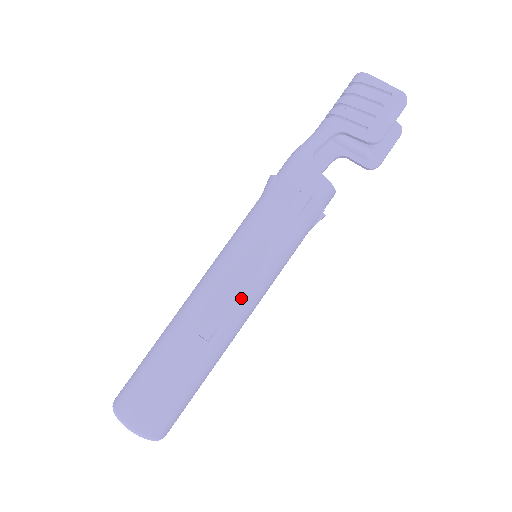
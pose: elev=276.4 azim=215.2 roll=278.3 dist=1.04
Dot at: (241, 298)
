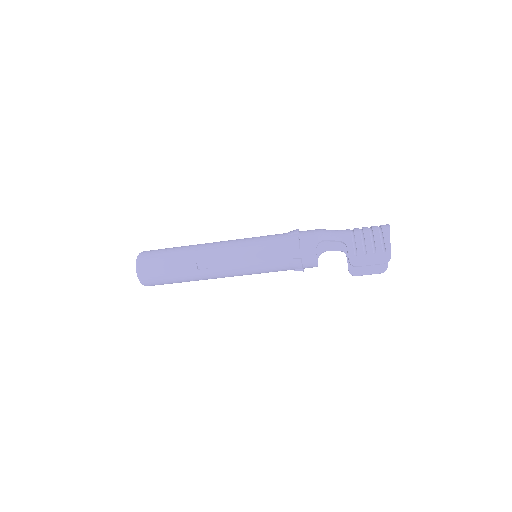
Dot at: (228, 267)
